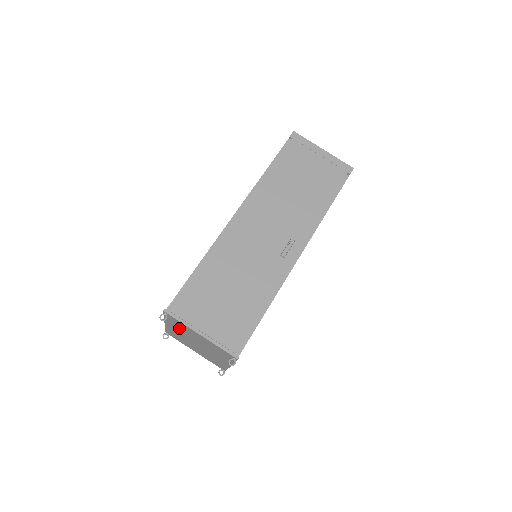
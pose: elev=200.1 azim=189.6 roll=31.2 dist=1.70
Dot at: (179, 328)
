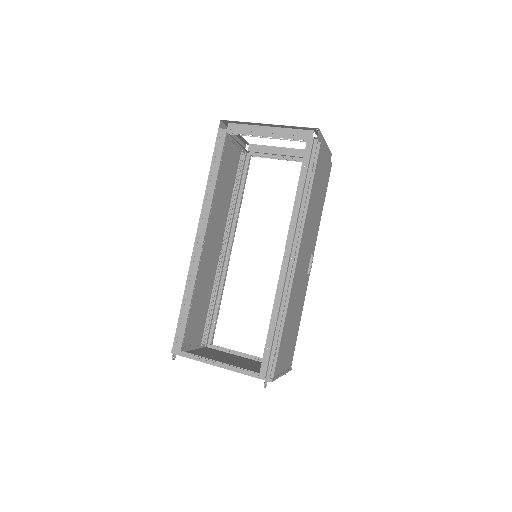
Dot at: occluded
